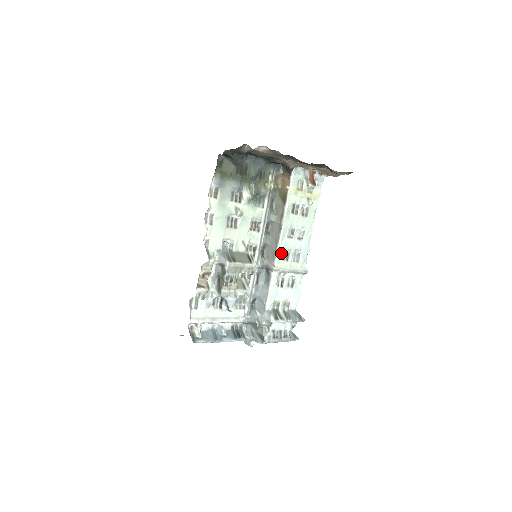
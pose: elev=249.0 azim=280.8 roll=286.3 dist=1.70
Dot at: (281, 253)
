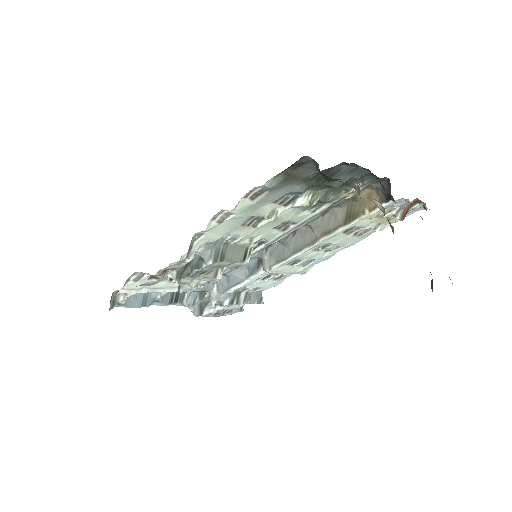
Dot at: (290, 260)
